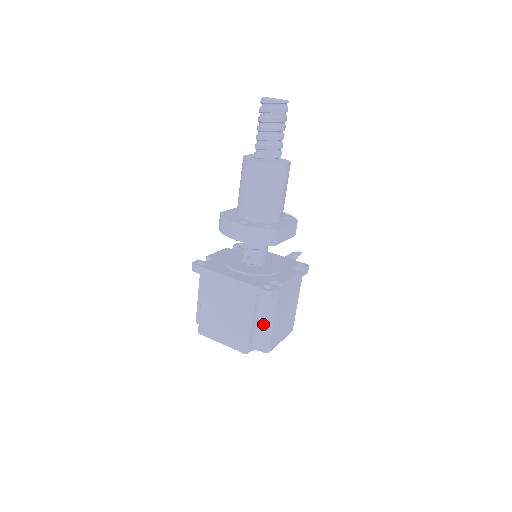
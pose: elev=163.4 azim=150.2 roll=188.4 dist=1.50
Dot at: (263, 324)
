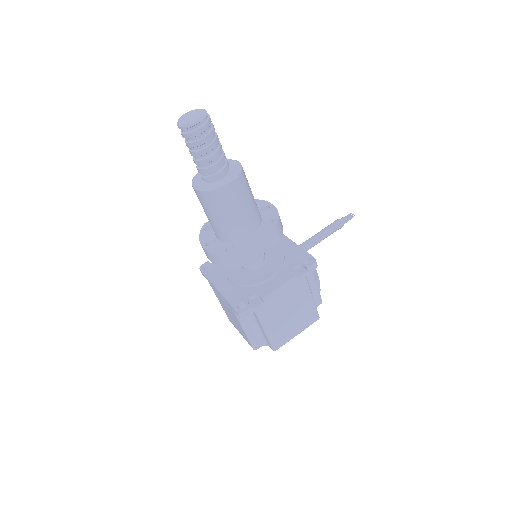
Dot at: (260, 329)
